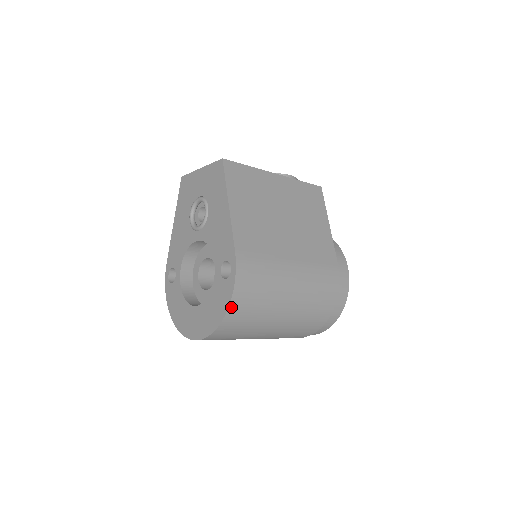
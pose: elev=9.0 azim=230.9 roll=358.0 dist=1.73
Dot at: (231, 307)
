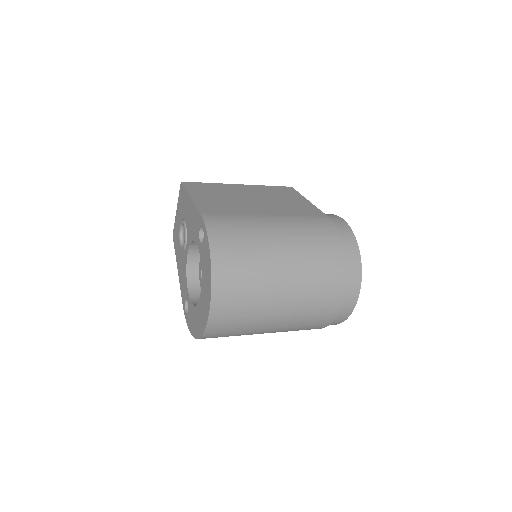
Dot at: (213, 254)
